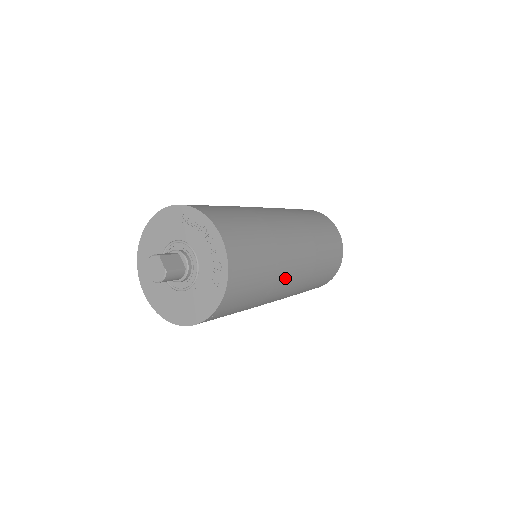
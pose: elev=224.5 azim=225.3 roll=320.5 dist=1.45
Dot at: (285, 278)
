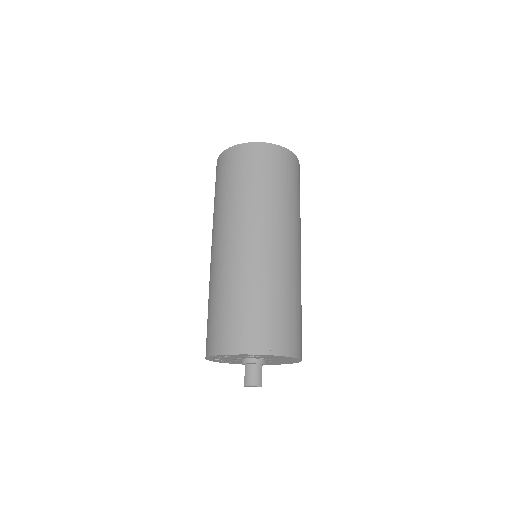
Dot at: (285, 225)
